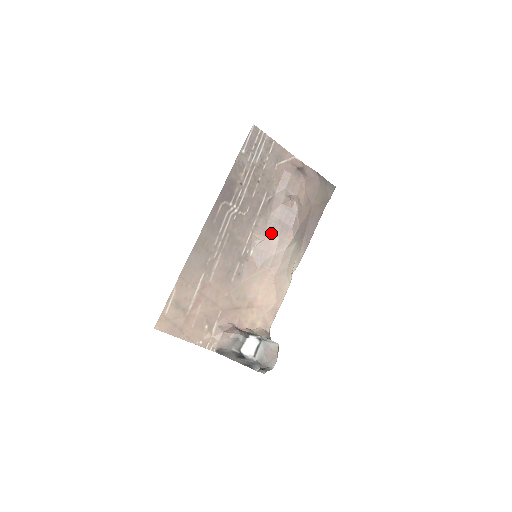
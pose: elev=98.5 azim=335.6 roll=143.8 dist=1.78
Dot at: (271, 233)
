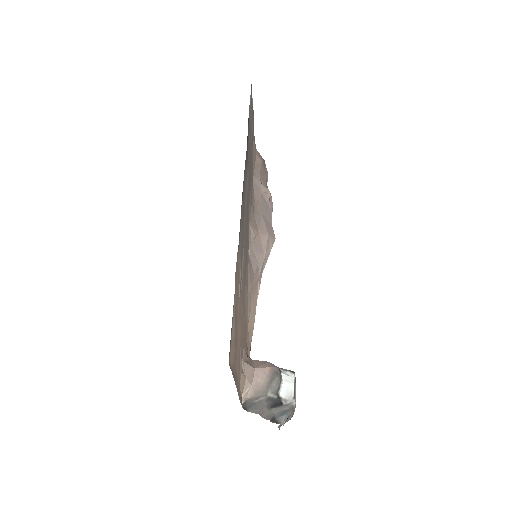
Dot at: (260, 228)
